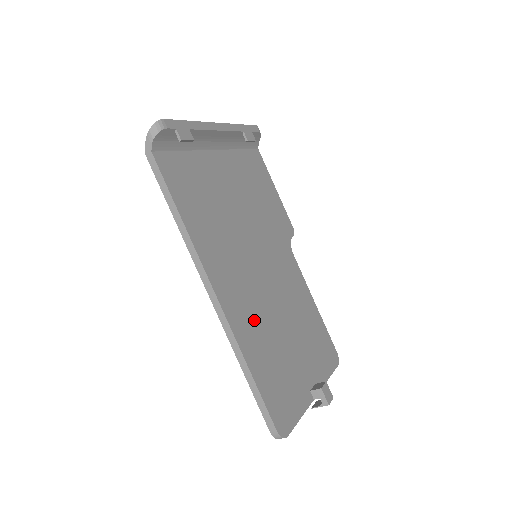
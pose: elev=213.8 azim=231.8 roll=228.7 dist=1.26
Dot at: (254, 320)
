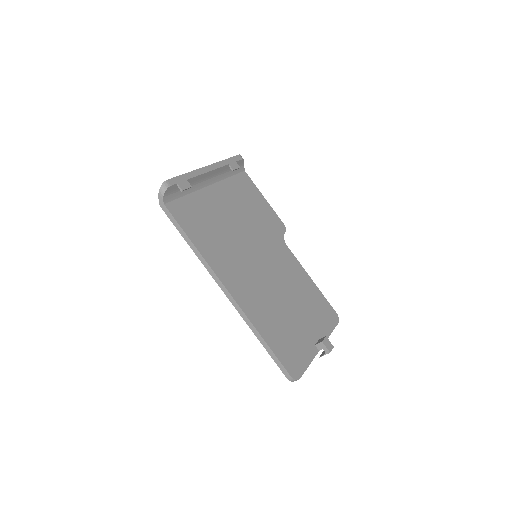
Dot at: (261, 303)
